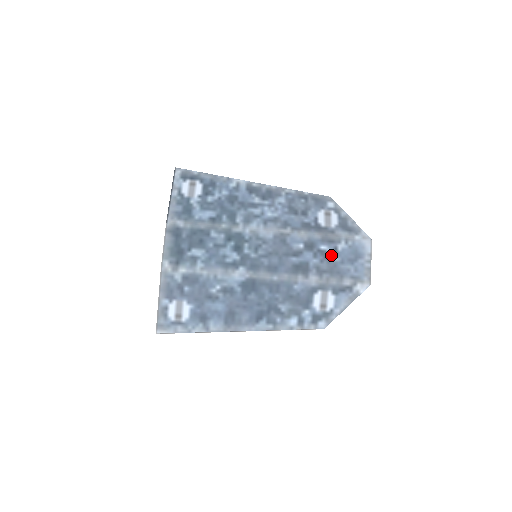
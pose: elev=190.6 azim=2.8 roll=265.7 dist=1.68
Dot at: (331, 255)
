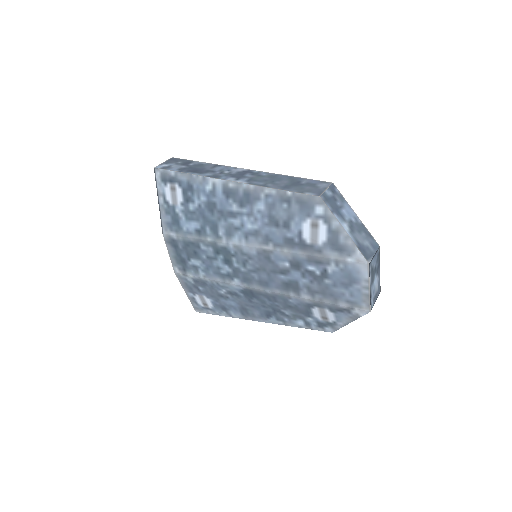
Dot at: (321, 277)
